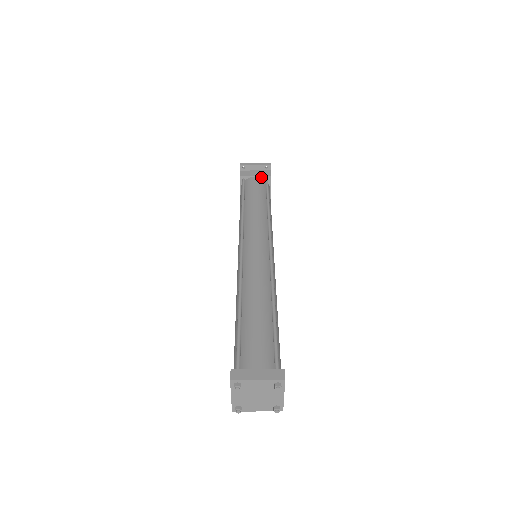
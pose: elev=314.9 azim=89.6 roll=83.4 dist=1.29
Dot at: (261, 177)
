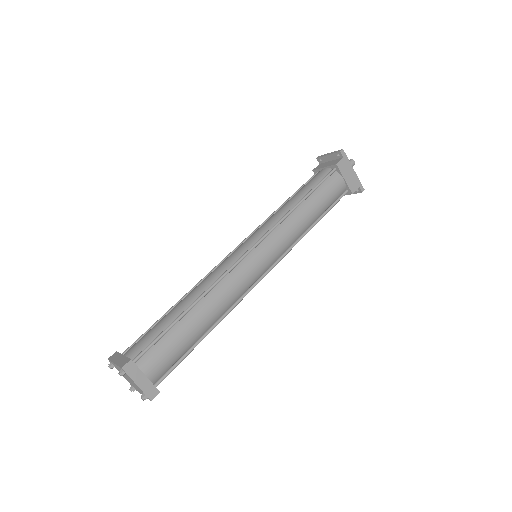
Dot at: (329, 167)
